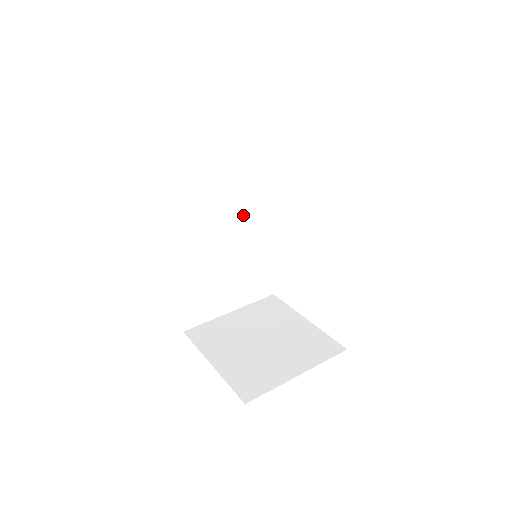
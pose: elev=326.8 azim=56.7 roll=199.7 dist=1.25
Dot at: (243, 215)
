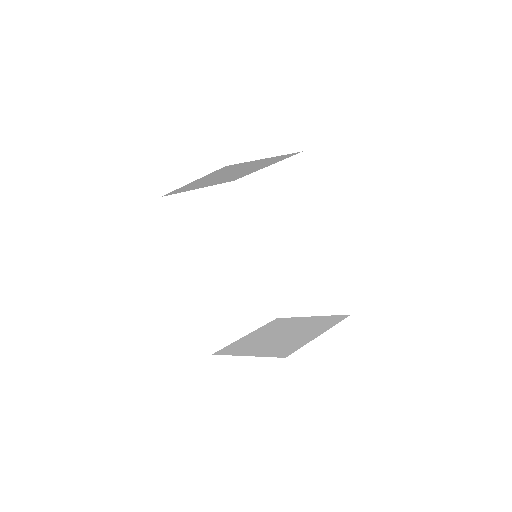
Dot at: (235, 248)
